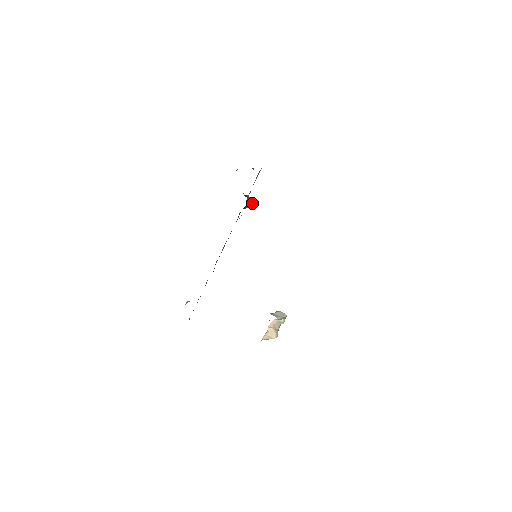
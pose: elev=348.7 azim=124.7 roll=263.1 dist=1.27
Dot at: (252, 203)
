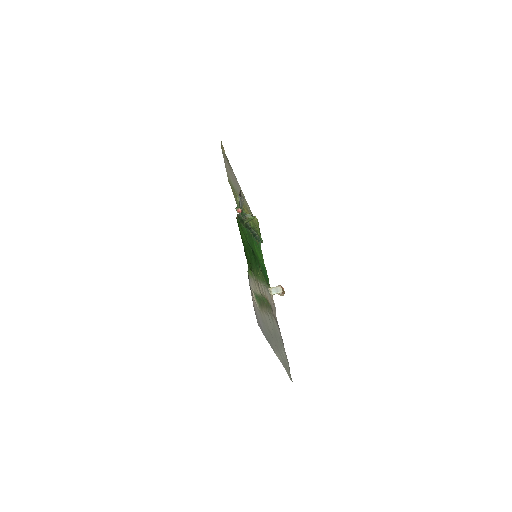
Dot at: (253, 218)
